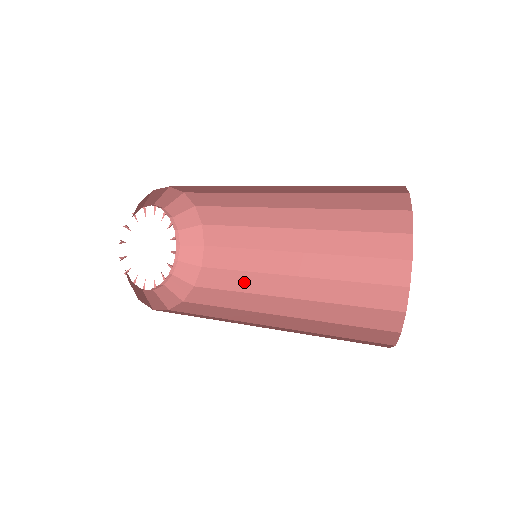
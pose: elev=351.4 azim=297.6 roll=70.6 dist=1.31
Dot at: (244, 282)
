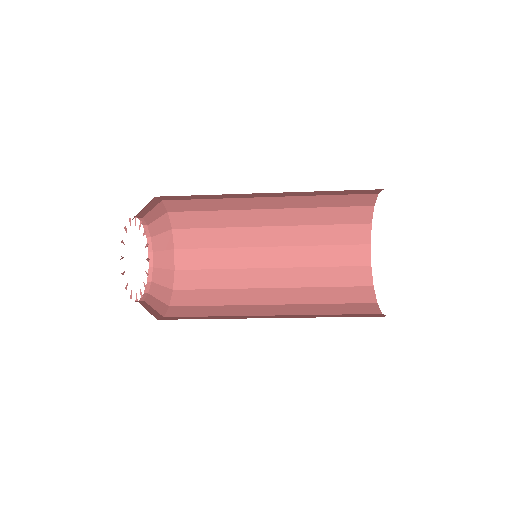
Dot at: (225, 259)
